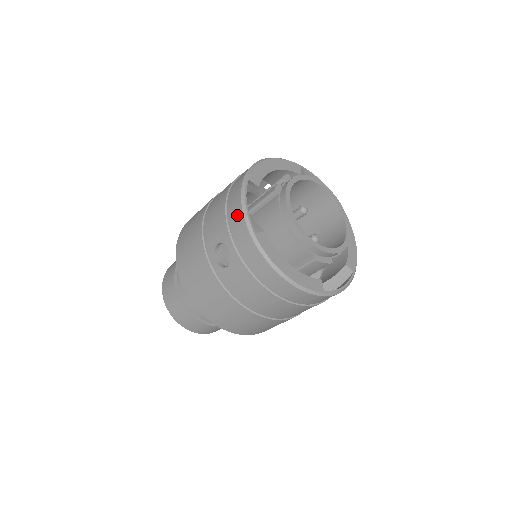
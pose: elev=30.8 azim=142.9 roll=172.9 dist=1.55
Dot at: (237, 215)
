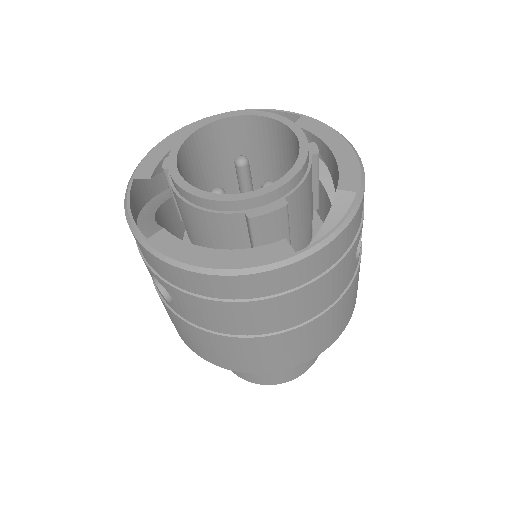
Dot at: occluded
